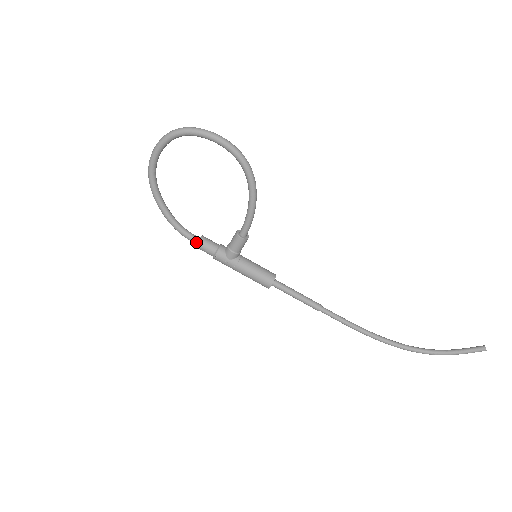
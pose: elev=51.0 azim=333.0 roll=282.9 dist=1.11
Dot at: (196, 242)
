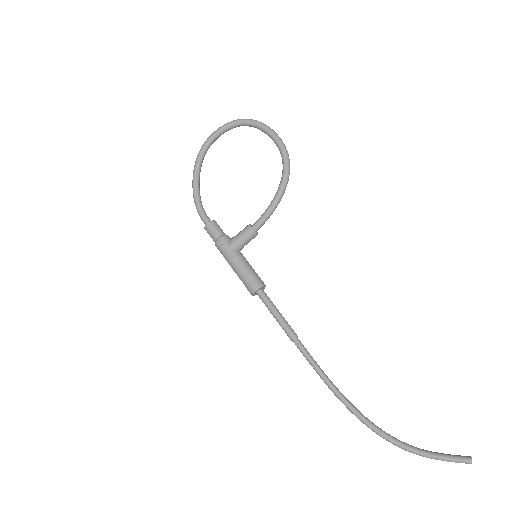
Dot at: (207, 223)
